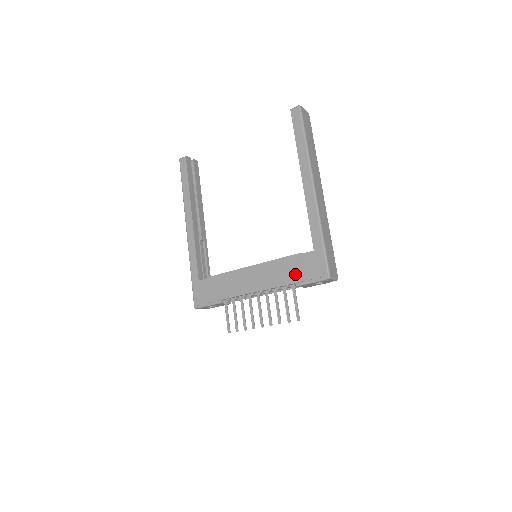
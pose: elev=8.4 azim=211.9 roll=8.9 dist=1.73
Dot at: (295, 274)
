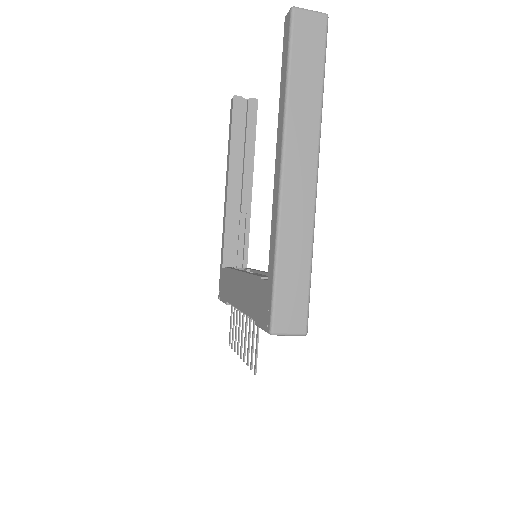
Dot at: (255, 306)
